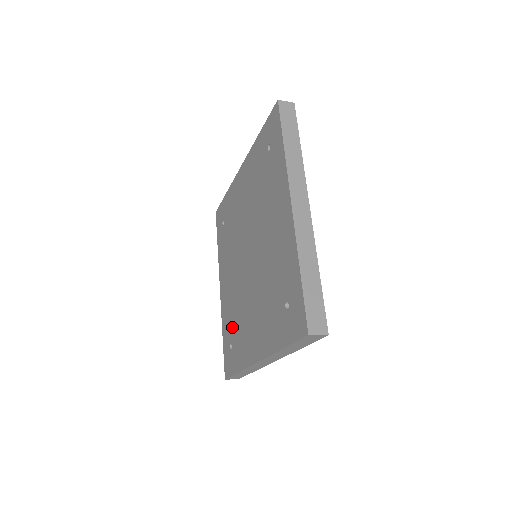
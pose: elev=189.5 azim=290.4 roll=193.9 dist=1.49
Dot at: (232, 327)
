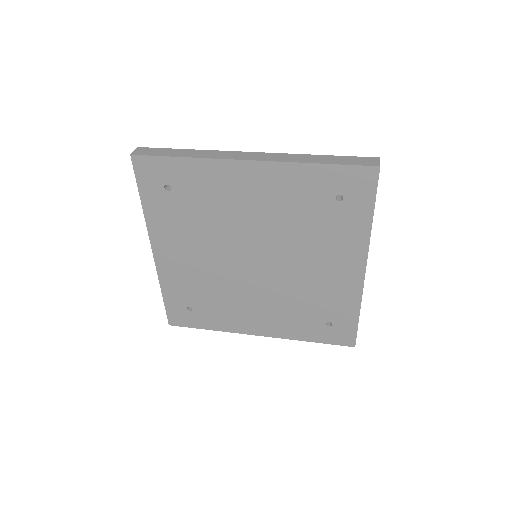
Dot at: (196, 297)
